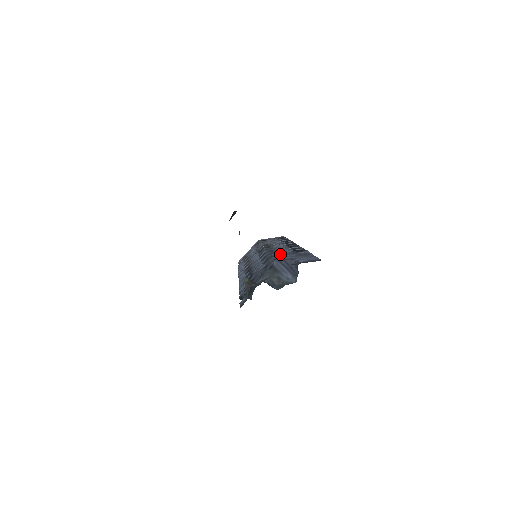
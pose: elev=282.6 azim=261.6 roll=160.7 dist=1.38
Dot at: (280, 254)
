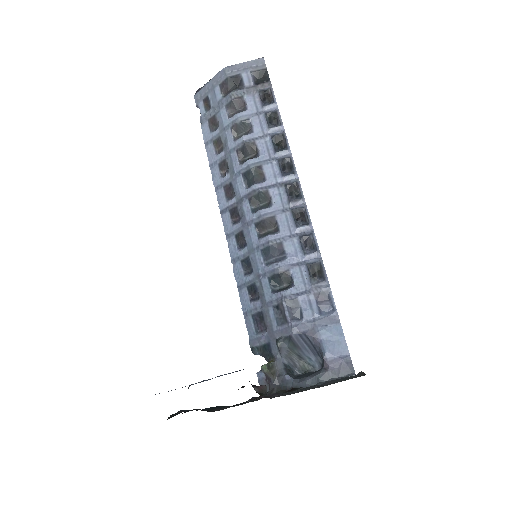
Dot at: (291, 273)
